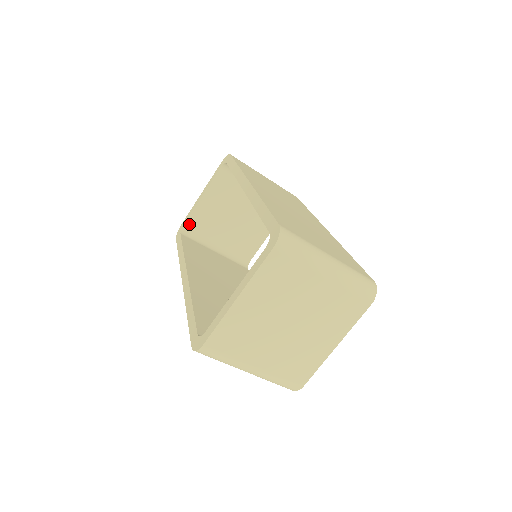
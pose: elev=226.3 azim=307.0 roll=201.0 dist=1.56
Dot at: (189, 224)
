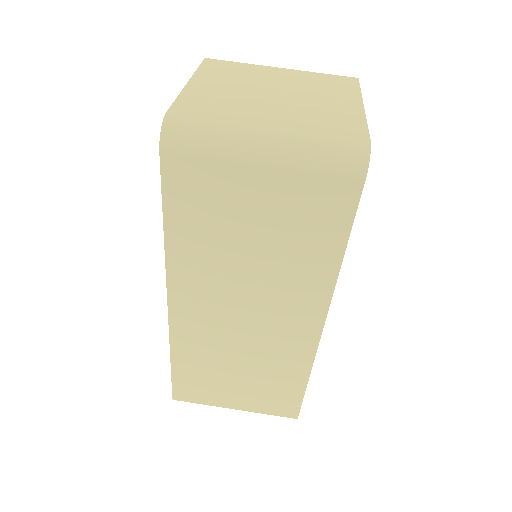
Dot at: occluded
